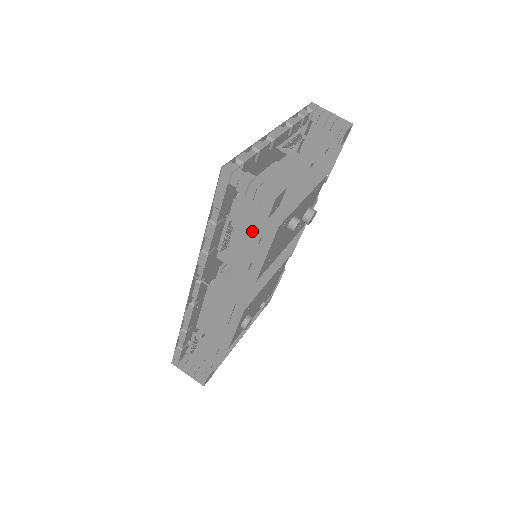
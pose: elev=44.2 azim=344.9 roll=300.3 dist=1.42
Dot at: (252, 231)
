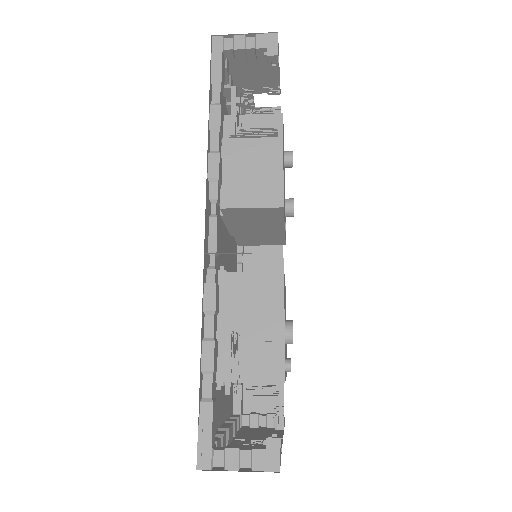
Dot at: (265, 84)
